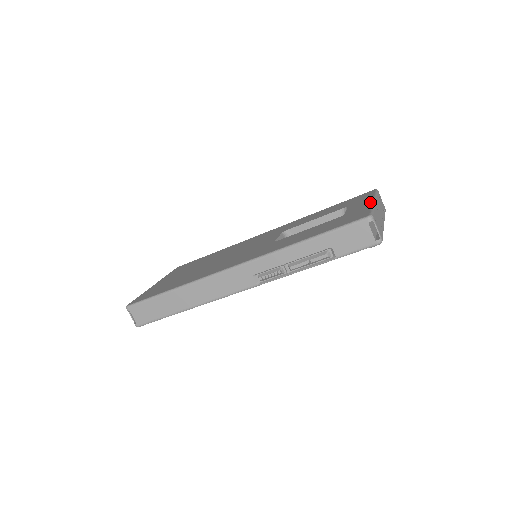
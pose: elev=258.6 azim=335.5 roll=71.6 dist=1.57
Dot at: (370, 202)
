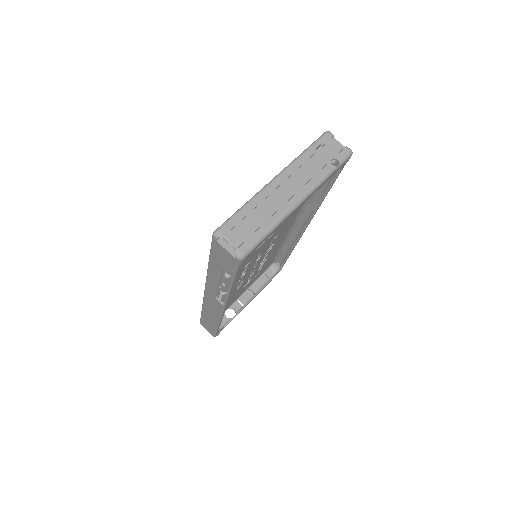
Dot at: (267, 184)
